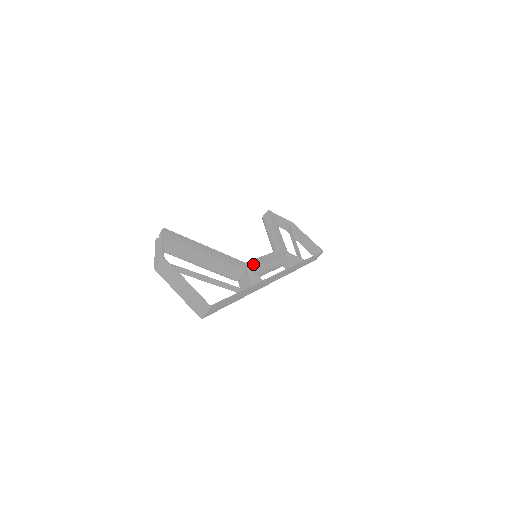
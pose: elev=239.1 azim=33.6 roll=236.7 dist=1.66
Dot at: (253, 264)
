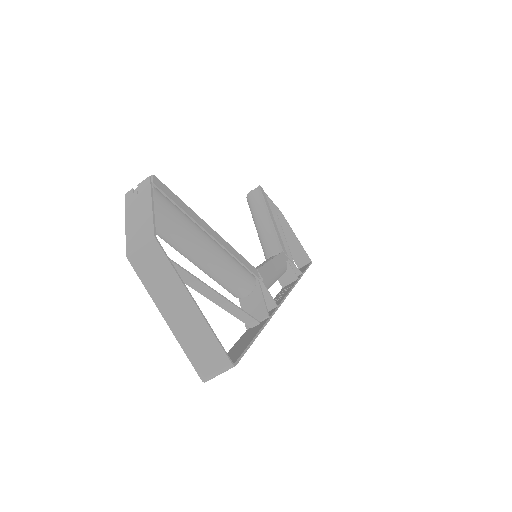
Dot at: (265, 274)
